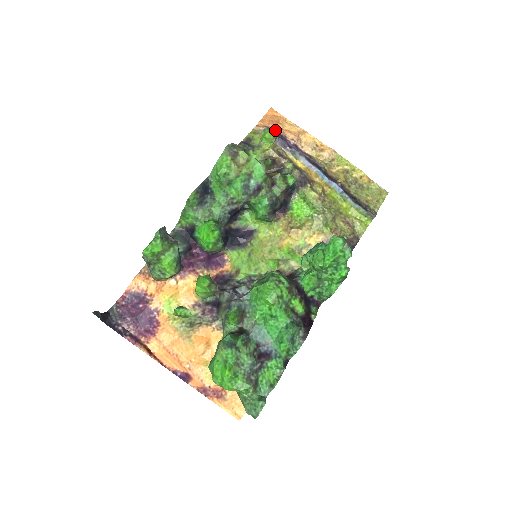
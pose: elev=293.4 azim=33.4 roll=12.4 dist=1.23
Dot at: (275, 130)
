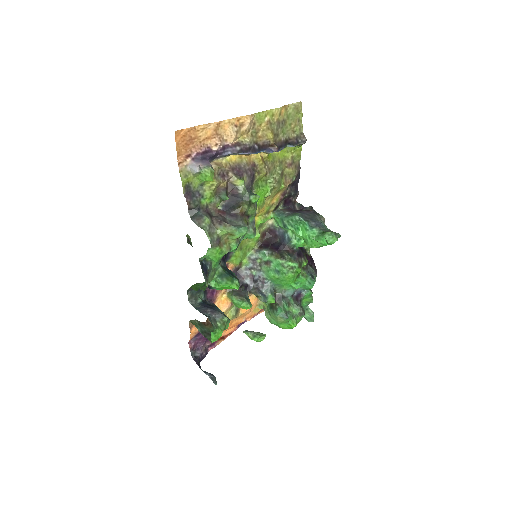
Dot at: (197, 152)
